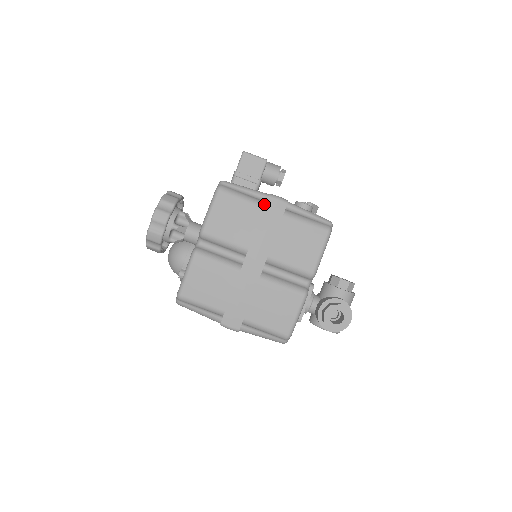
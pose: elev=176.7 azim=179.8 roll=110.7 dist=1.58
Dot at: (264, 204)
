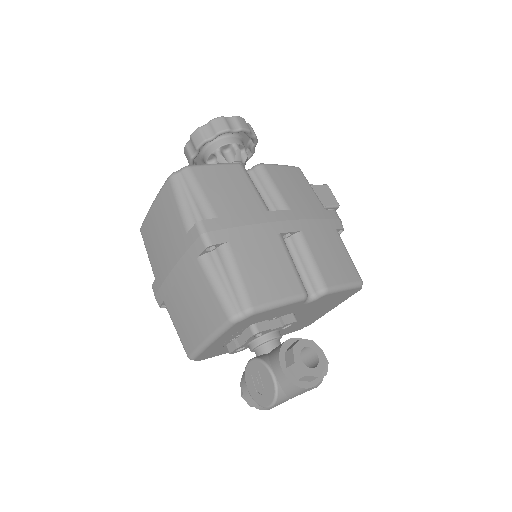
Dot at: occluded
